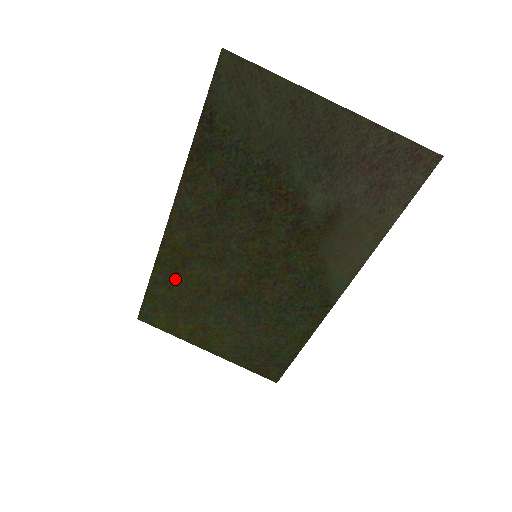
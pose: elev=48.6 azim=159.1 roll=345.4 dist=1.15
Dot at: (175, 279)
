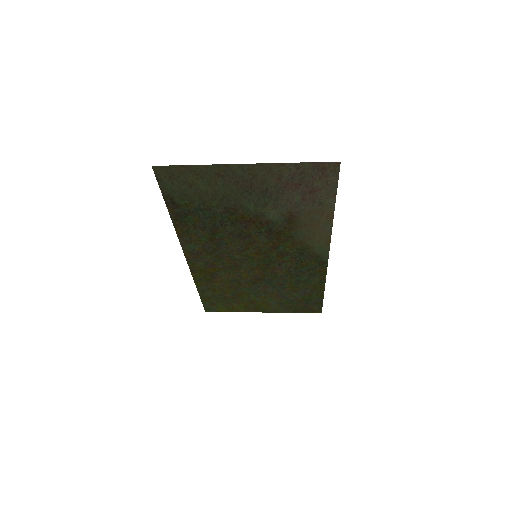
Dot at: (213, 285)
